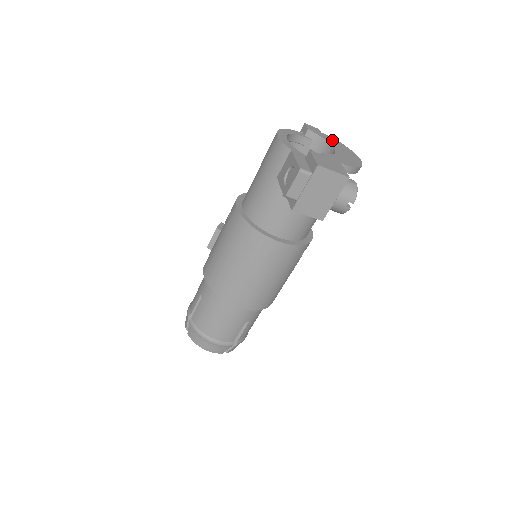
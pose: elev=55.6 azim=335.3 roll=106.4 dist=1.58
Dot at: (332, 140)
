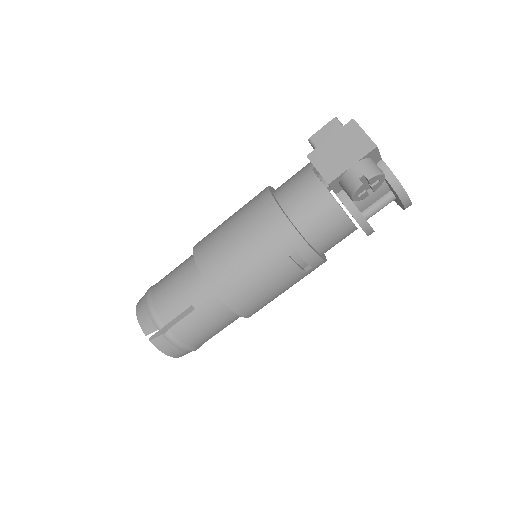
Dot at: occluded
